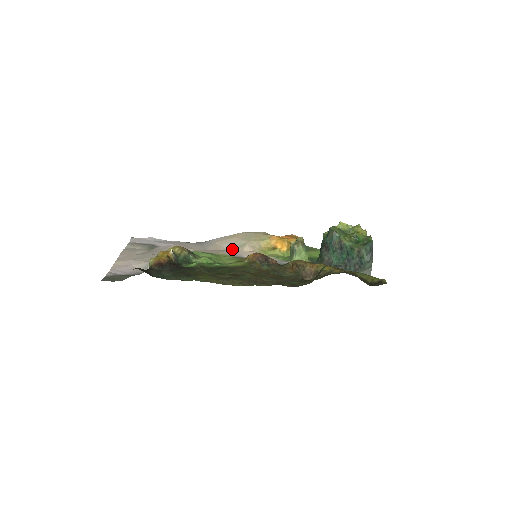
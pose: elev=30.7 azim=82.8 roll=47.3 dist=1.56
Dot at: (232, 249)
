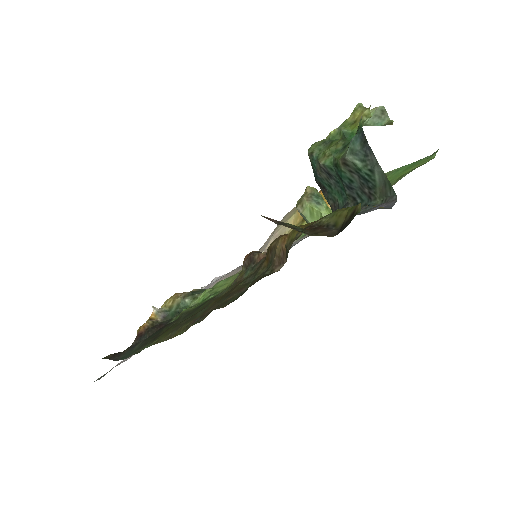
Dot at: (262, 252)
